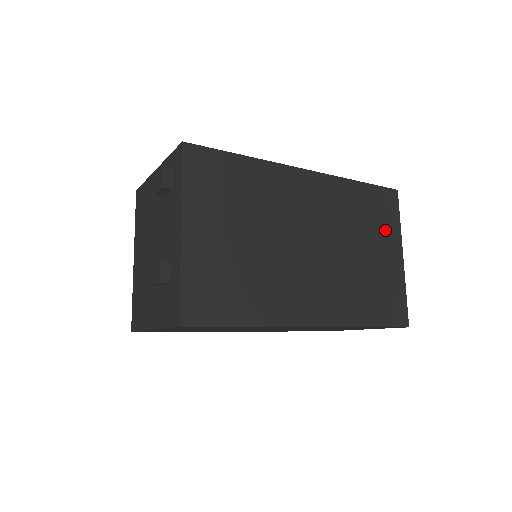
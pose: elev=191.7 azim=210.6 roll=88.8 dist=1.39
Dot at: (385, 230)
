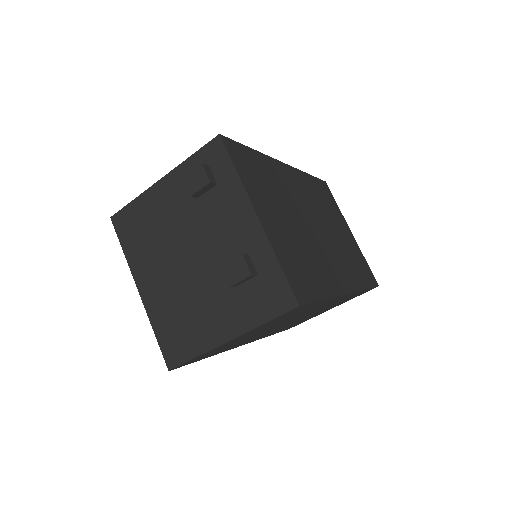
Dot at: (336, 212)
